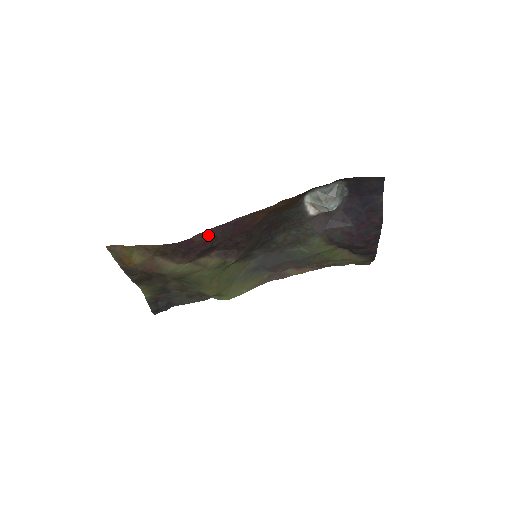
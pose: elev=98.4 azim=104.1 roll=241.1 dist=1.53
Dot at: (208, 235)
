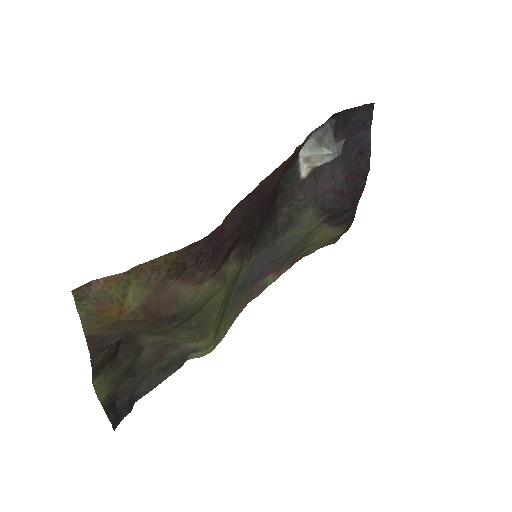
Dot at: (237, 215)
